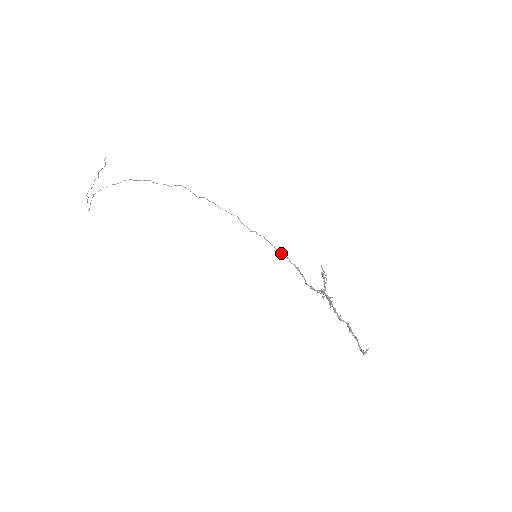
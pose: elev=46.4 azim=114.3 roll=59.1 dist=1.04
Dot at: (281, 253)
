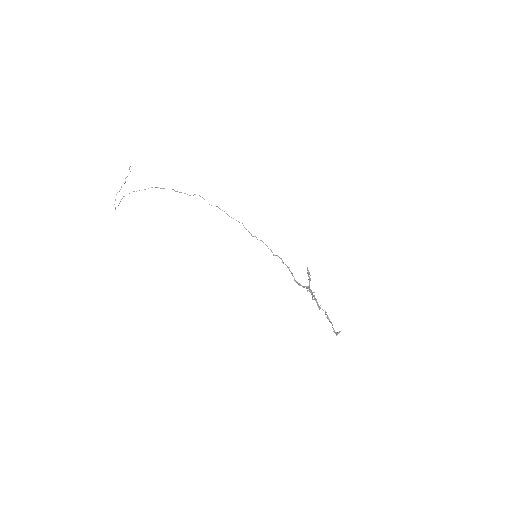
Dot at: (276, 255)
